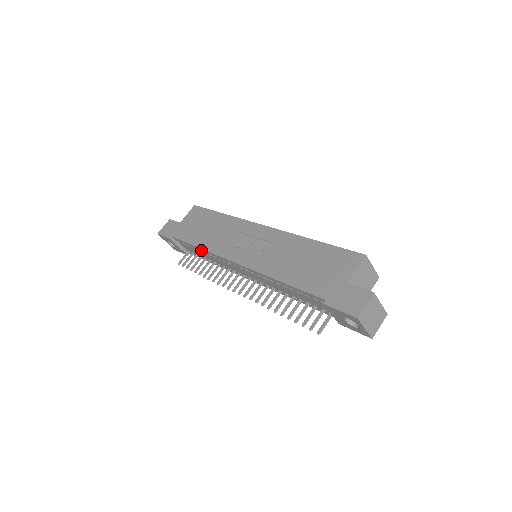
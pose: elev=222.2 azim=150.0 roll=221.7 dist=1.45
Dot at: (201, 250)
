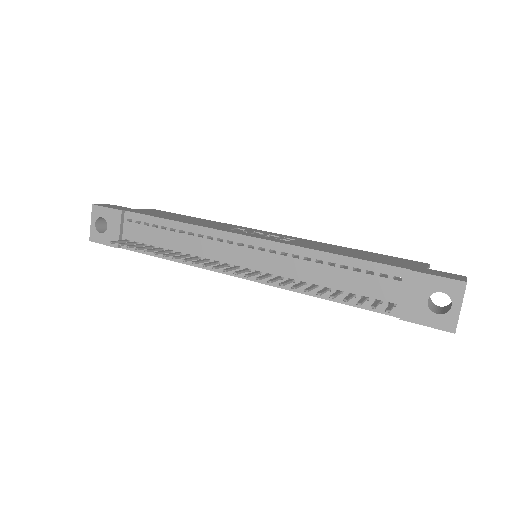
Dot at: (177, 226)
